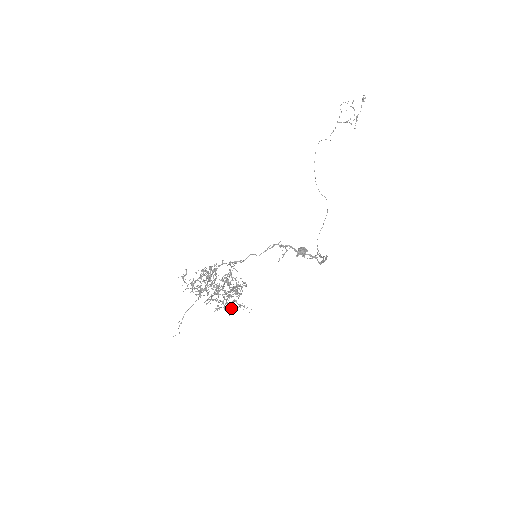
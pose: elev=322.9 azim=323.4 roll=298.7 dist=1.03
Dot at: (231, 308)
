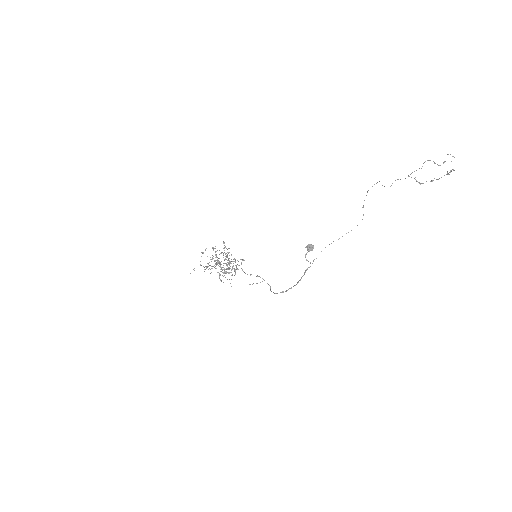
Dot at: occluded
